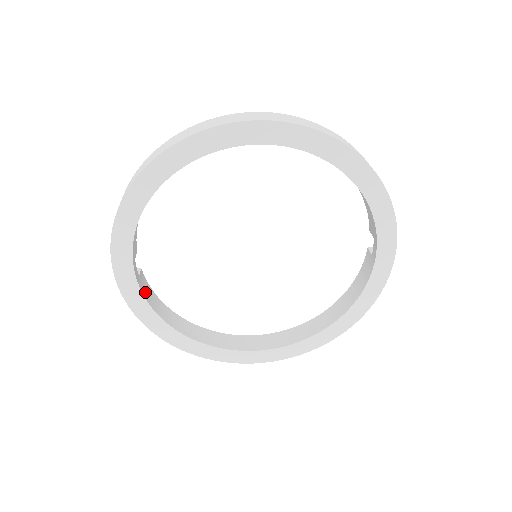
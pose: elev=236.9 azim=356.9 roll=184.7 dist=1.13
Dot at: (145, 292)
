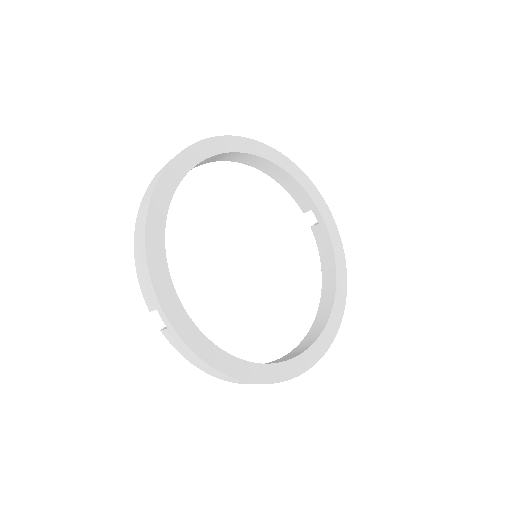
Dot at: occluded
